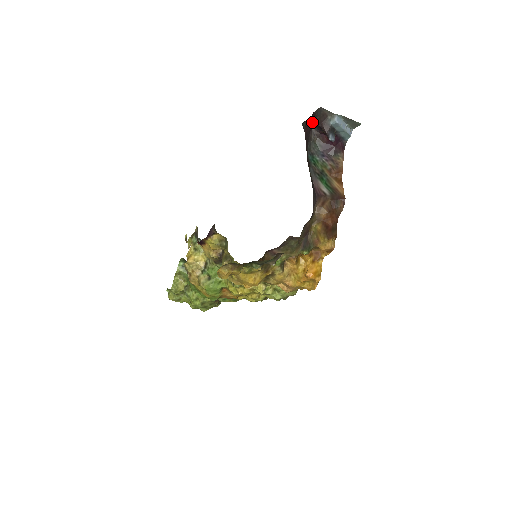
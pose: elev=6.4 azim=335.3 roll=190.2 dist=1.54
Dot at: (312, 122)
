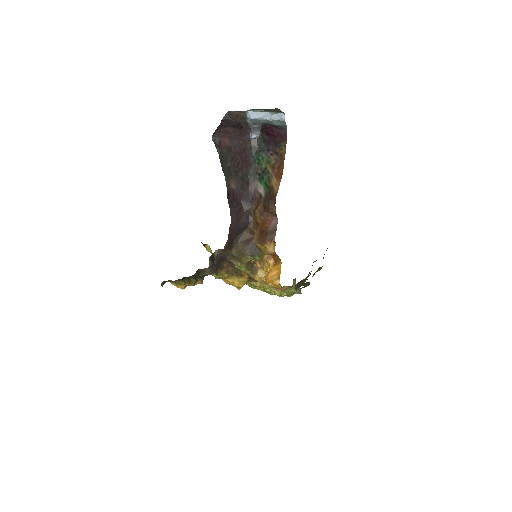
Dot at: (232, 126)
